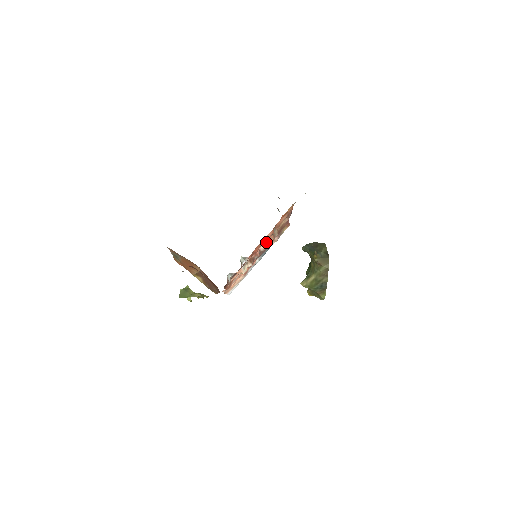
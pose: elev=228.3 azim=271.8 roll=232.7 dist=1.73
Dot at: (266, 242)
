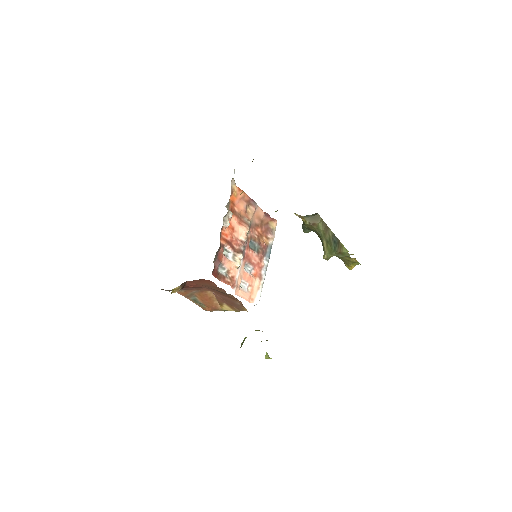
Dot at: (229, 223)
